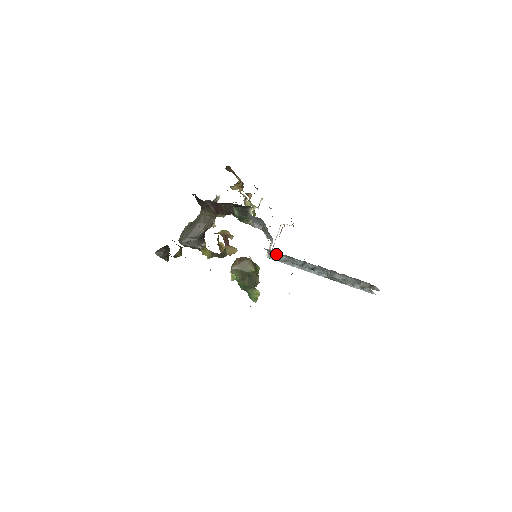
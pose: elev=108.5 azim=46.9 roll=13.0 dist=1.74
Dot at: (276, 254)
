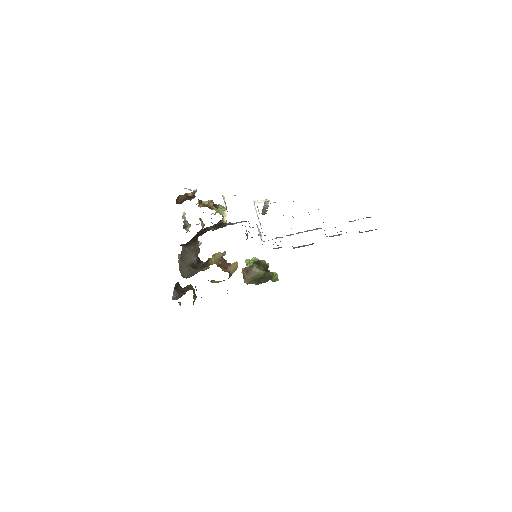
Dot at: occluded
